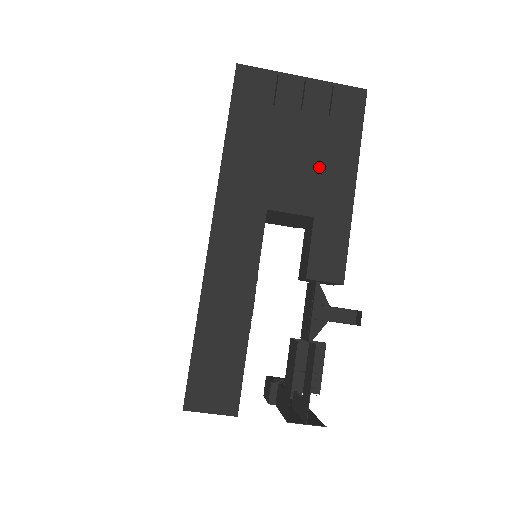
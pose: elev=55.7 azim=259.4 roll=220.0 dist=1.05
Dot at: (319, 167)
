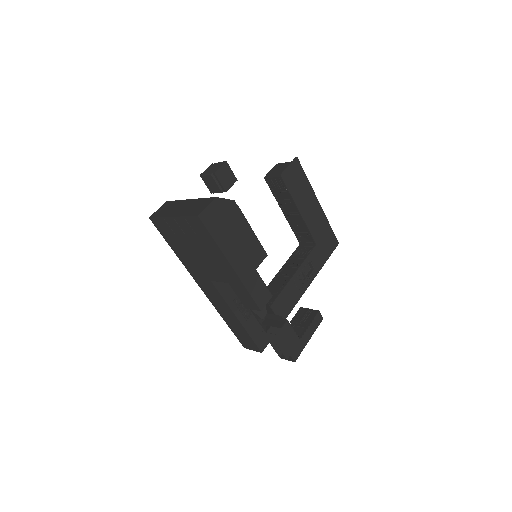
Dot at: (212, 260)
